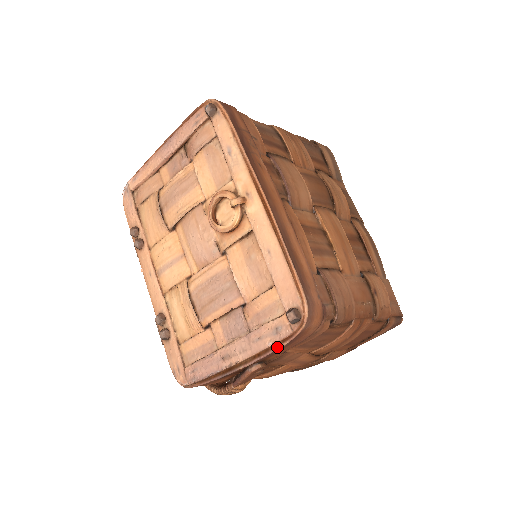
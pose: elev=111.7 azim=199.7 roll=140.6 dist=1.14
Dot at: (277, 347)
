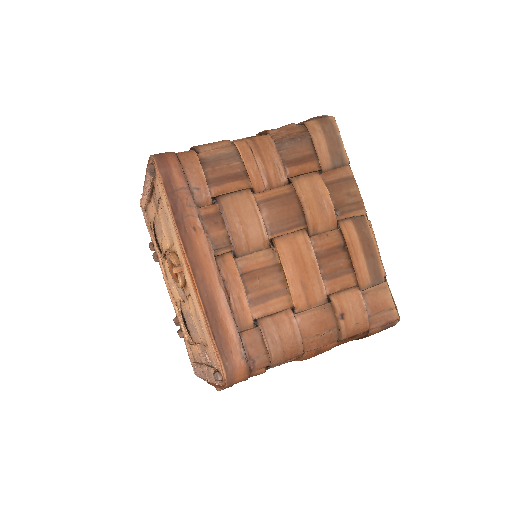
Dot at: (220, 387)
